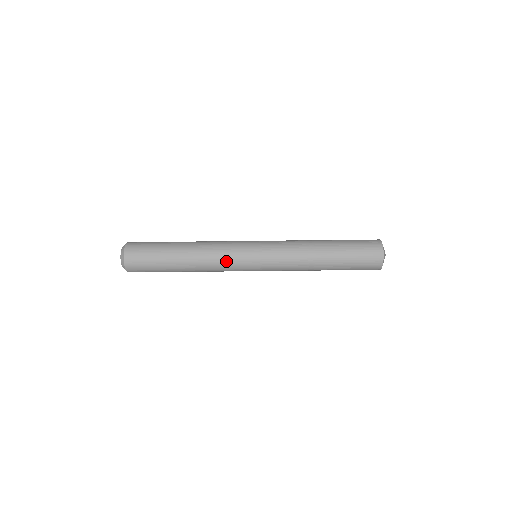
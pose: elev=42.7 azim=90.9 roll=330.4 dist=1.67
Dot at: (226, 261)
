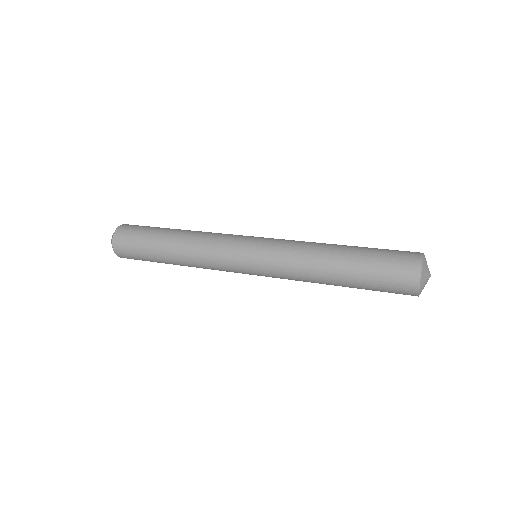
Dot at: (216, 264)
